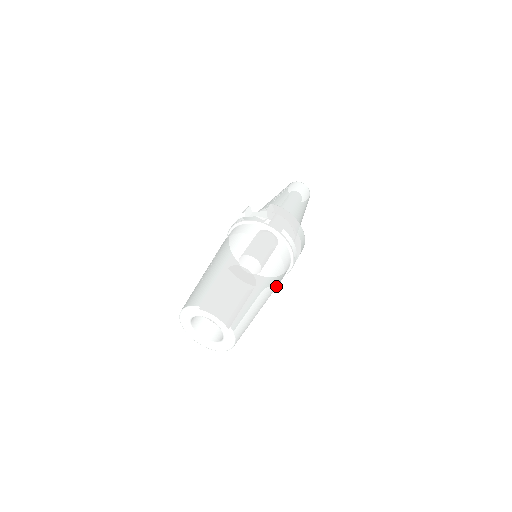
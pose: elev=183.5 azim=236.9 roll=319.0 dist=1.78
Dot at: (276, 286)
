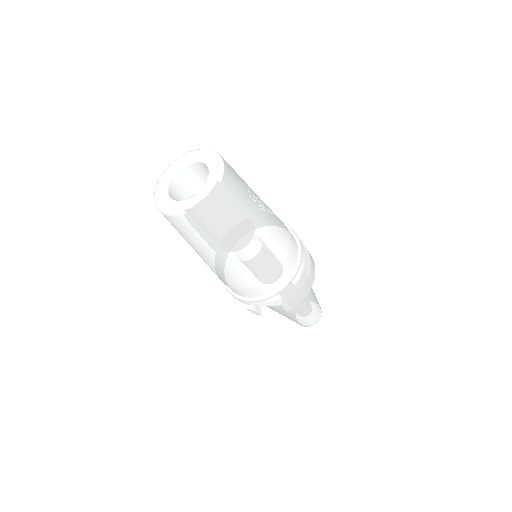
Dot at: (272, 256)
